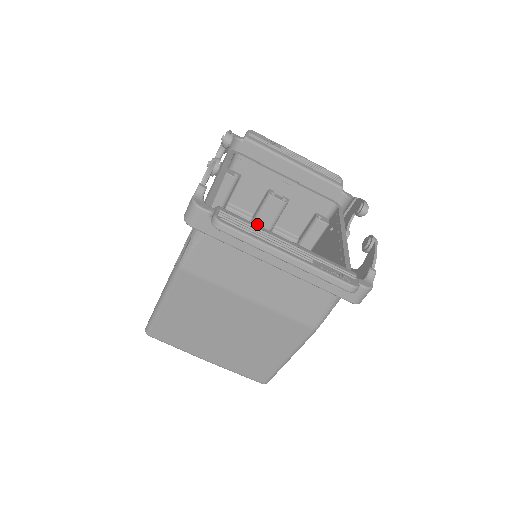
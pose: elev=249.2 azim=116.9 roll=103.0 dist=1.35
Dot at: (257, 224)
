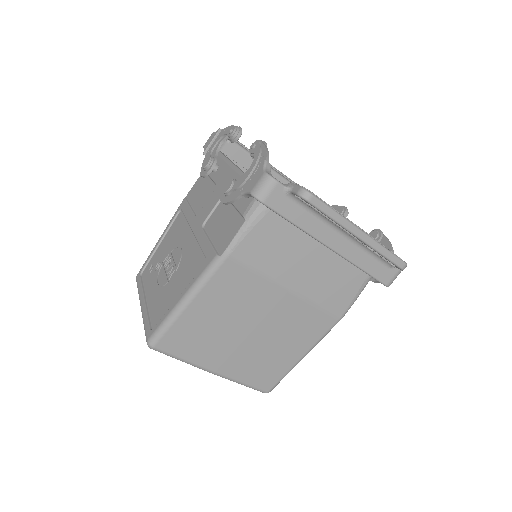
Dot at: occluded
